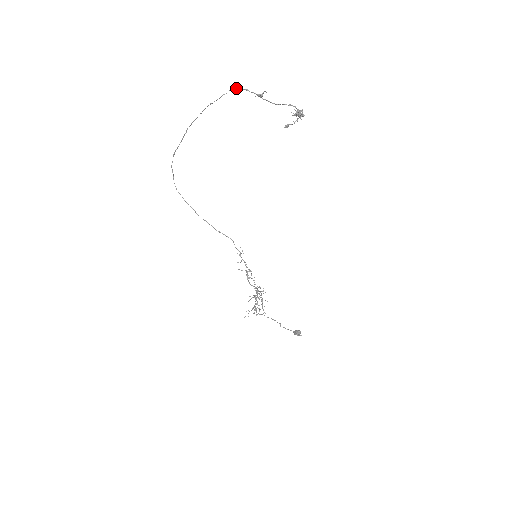
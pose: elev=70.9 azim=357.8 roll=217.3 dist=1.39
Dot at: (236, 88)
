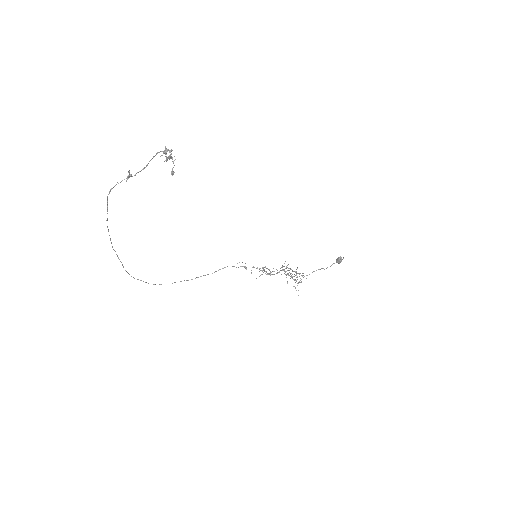
Dot at: (109, 192)
